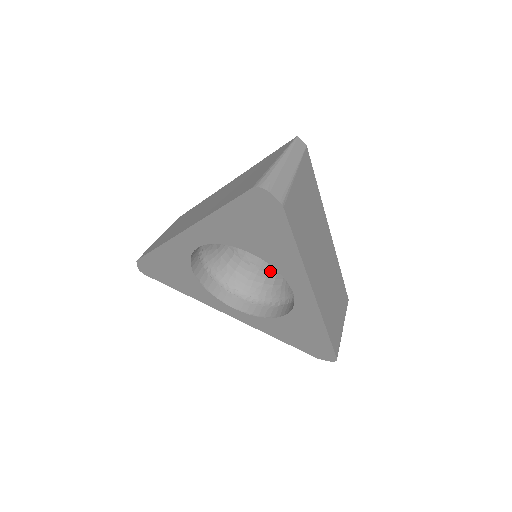
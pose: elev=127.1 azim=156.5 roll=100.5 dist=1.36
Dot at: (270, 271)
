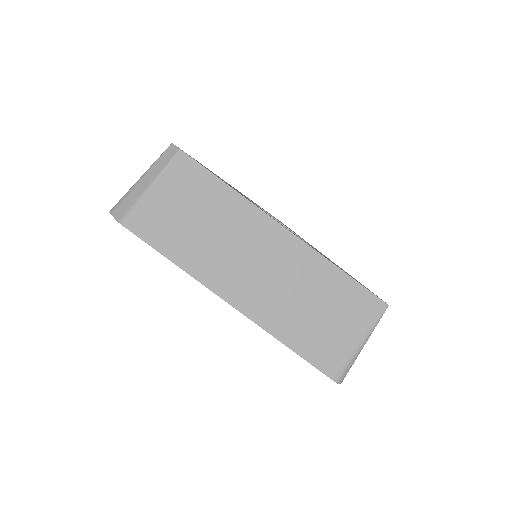
Dot at: occluded
